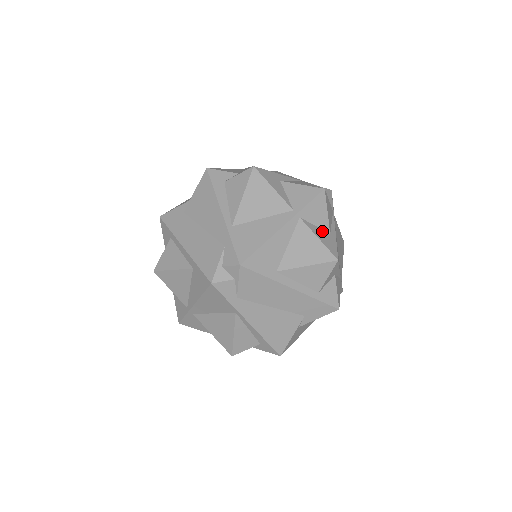
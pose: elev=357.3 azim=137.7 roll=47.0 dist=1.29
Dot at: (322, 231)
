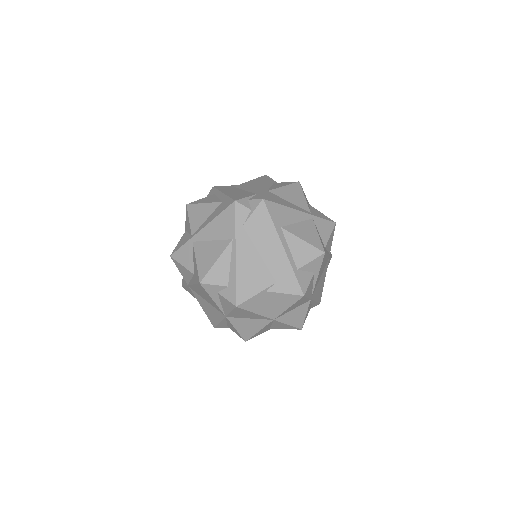
Dot at: (321, 239)
